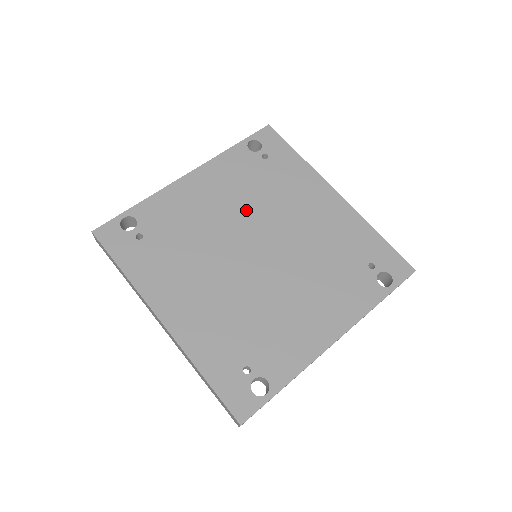
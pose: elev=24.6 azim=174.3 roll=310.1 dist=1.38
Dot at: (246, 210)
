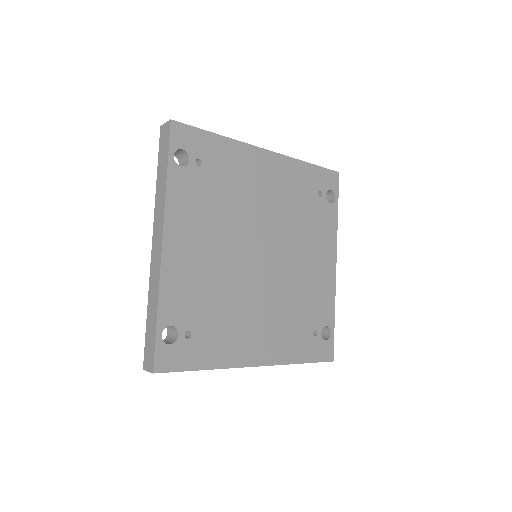
Dot at: (230, 230)
